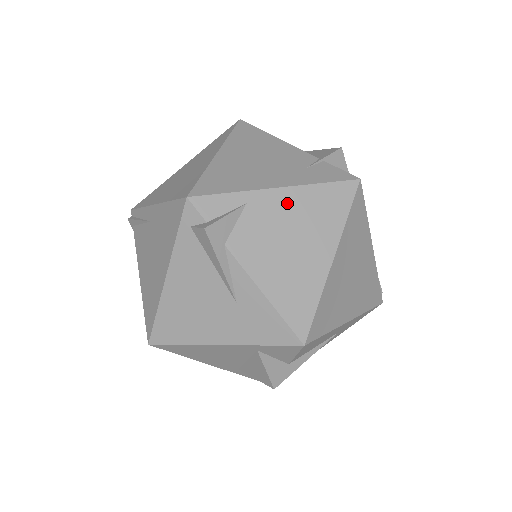
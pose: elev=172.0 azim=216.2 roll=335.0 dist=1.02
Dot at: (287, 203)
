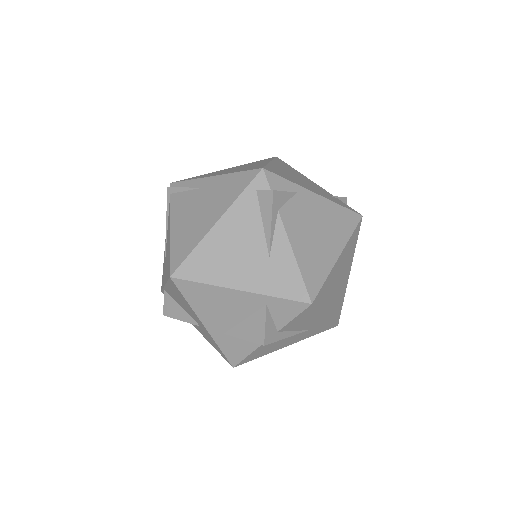
Dot at: (320, 206)
